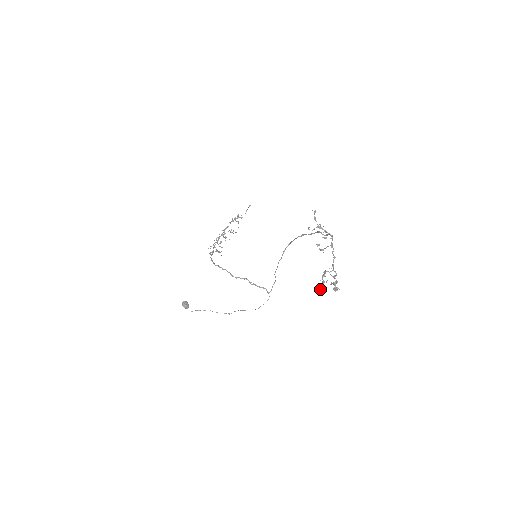
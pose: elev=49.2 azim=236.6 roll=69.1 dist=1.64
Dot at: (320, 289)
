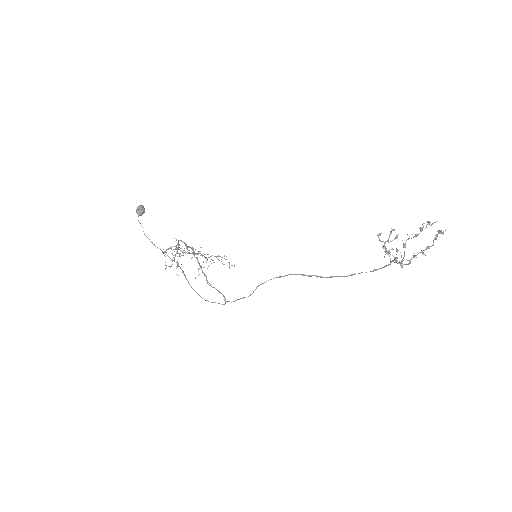
Dot at: (423, 223)
